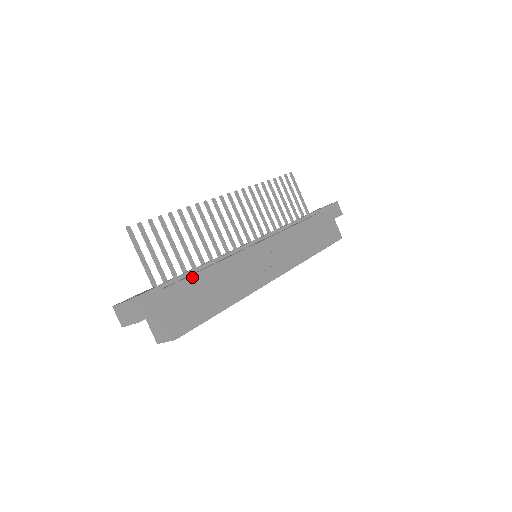
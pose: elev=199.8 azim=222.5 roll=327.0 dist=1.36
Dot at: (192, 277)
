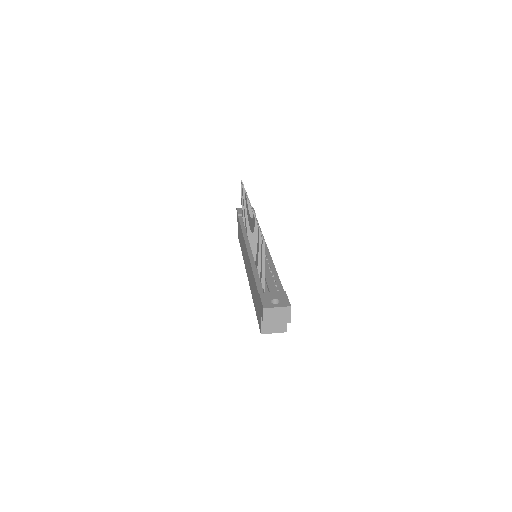
Dot at: (280, 282)
